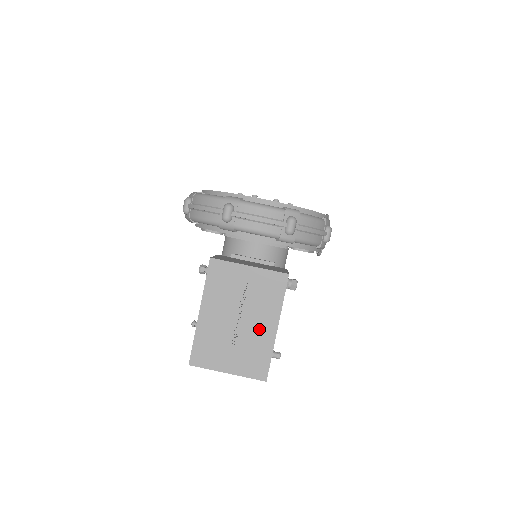
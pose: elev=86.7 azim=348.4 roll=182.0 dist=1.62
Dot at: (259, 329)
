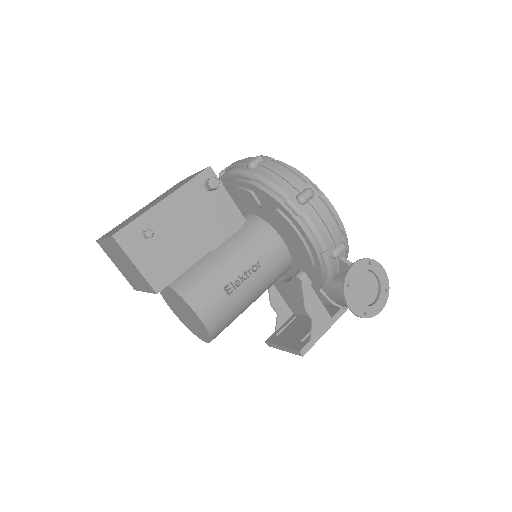
Dot at: occluded
